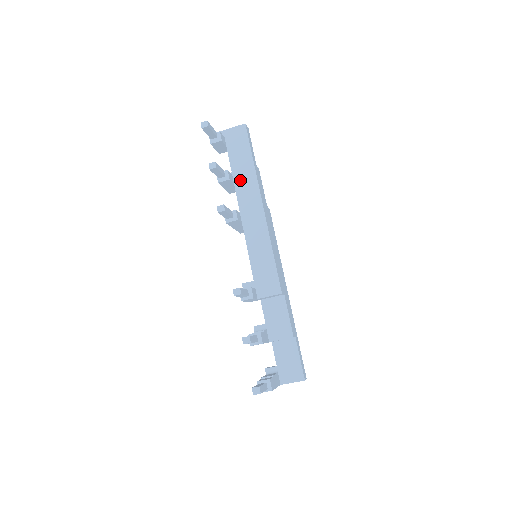
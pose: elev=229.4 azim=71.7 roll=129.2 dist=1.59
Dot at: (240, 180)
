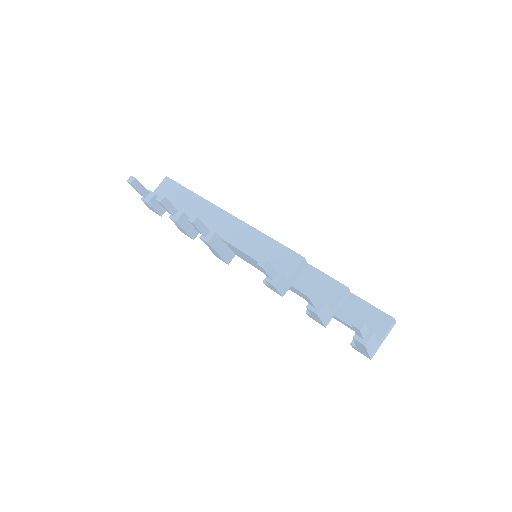
Dot at: (194, 213)
